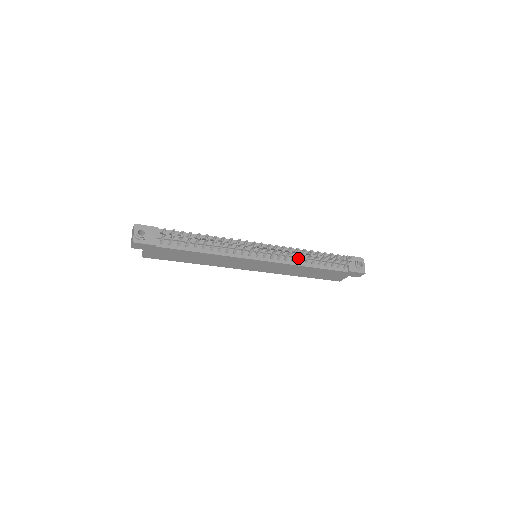
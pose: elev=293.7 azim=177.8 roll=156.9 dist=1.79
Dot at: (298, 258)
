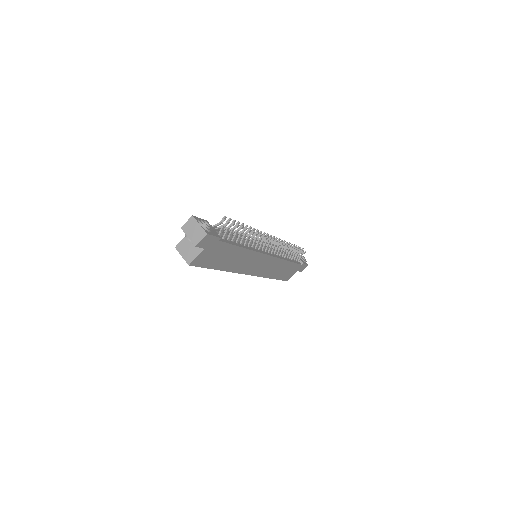
Dot at: occluded
